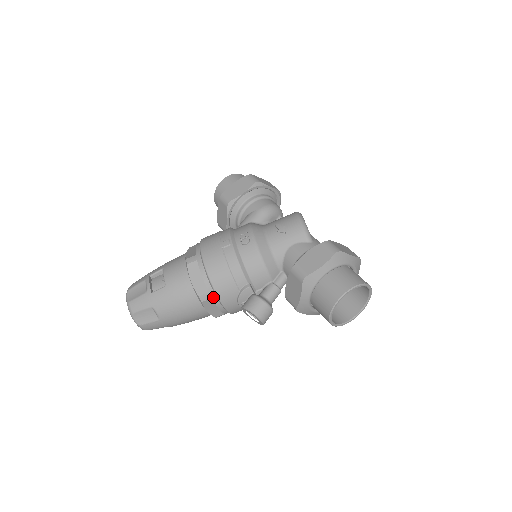
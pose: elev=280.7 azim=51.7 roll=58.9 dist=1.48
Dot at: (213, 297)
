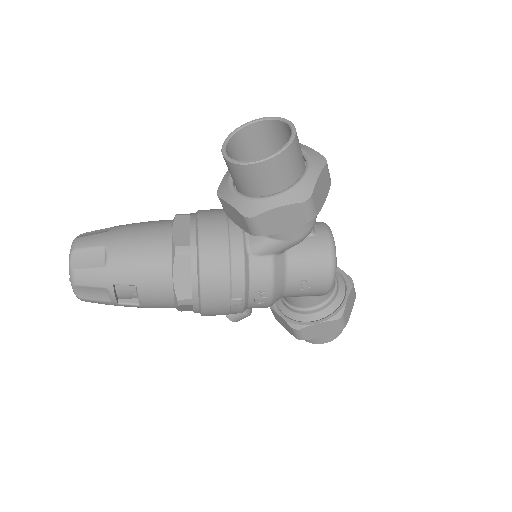
Dot at: occluded
